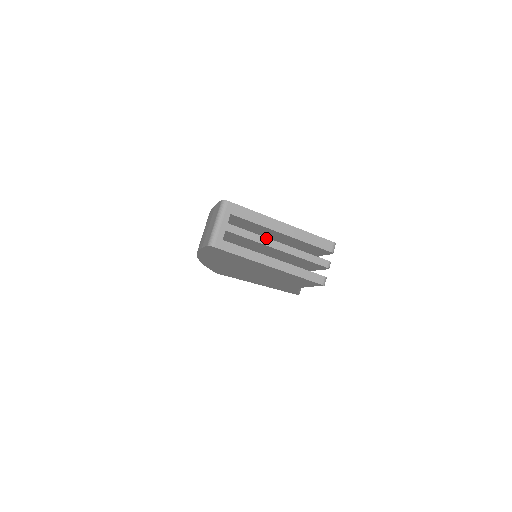
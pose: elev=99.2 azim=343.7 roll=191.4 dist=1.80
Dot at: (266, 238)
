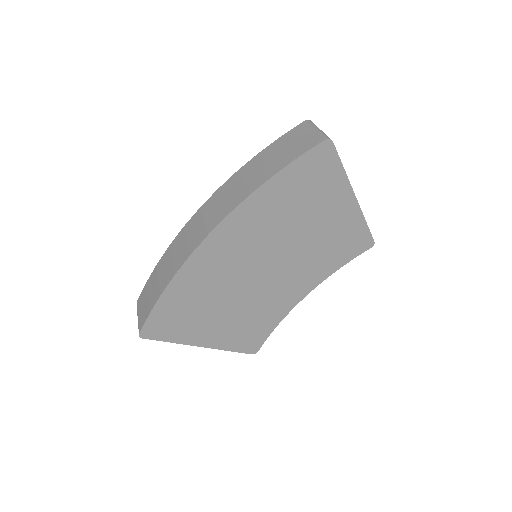
Dot at: occluded
